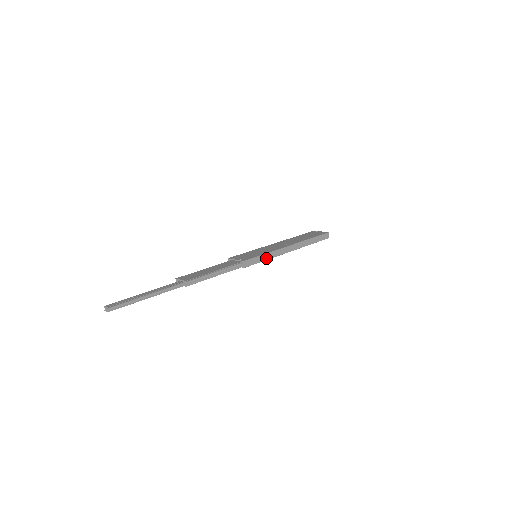
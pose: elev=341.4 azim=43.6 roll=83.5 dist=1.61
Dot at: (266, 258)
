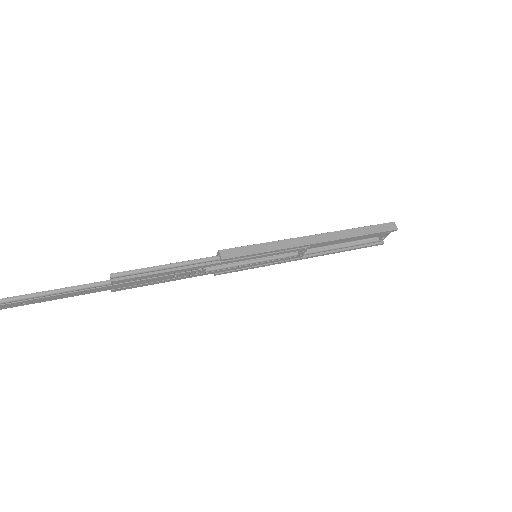
Dot at: (265, 249)
